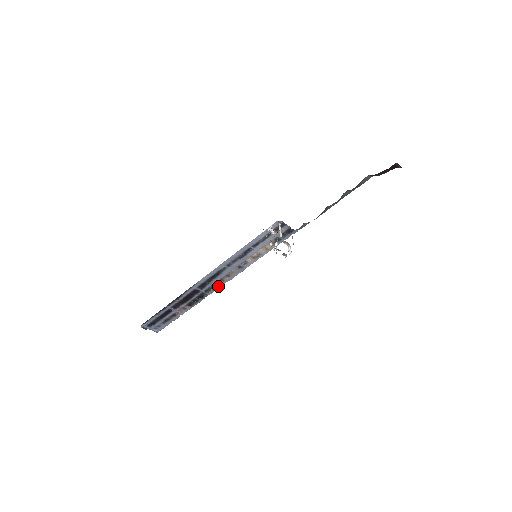
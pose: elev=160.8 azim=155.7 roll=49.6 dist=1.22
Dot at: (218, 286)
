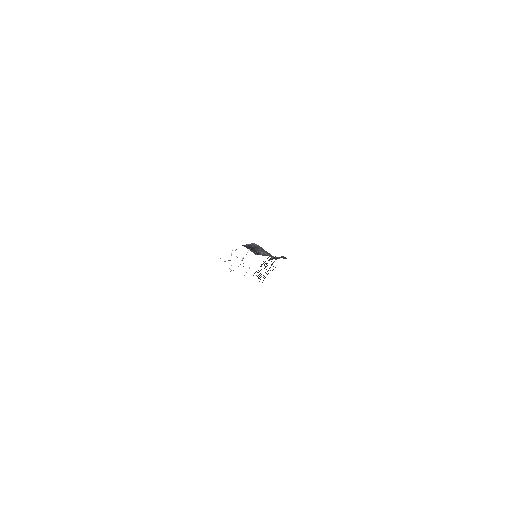
Dot at: occluded
